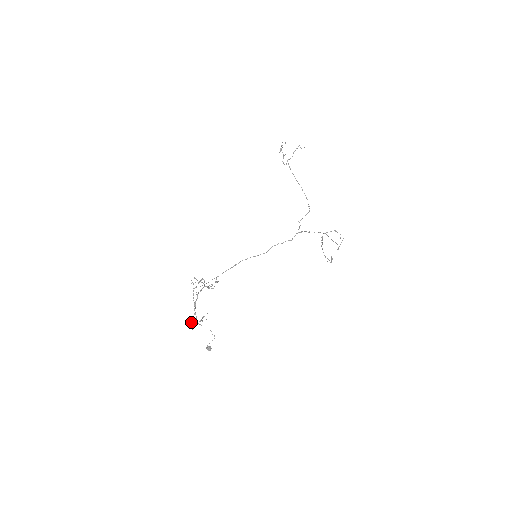
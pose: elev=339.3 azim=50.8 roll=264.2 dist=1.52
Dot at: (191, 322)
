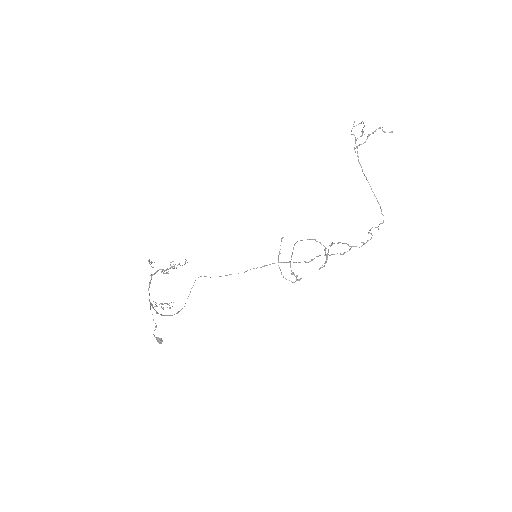
Dot at: (151, 305)
